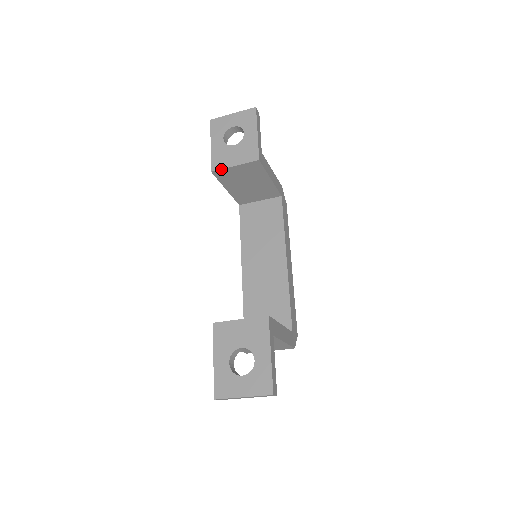
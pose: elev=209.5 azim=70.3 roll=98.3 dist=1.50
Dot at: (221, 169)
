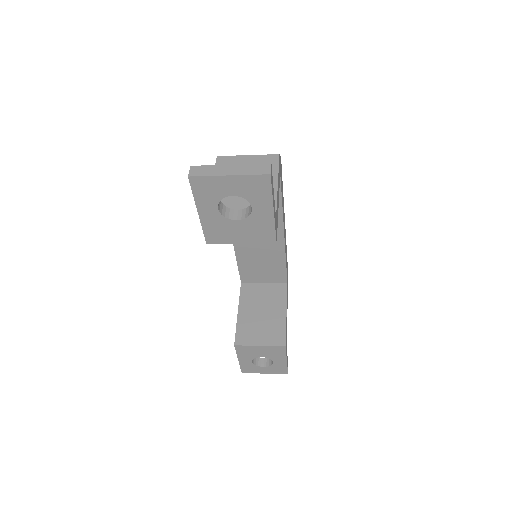
Dot at: occluded
